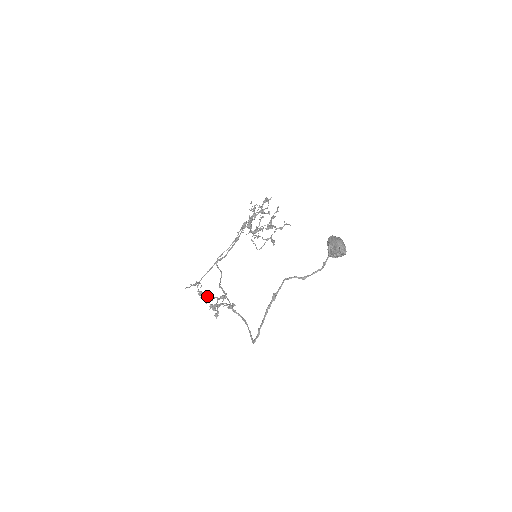
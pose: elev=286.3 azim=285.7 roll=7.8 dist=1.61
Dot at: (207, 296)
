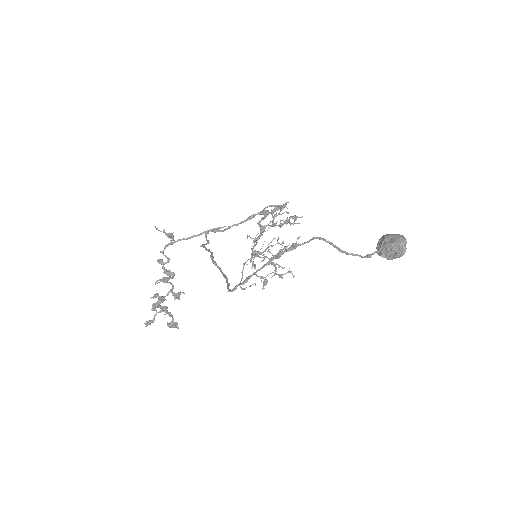
Dot at: occluded
